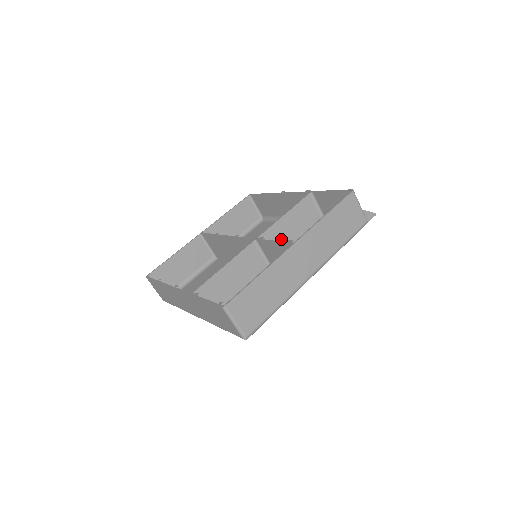
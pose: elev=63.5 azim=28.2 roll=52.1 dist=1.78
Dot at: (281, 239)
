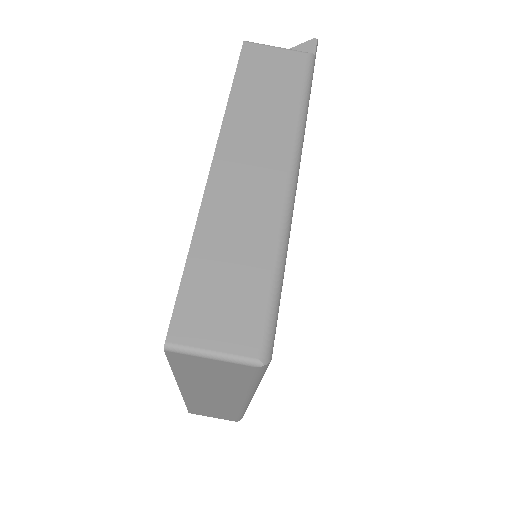
Dot at: occluded
